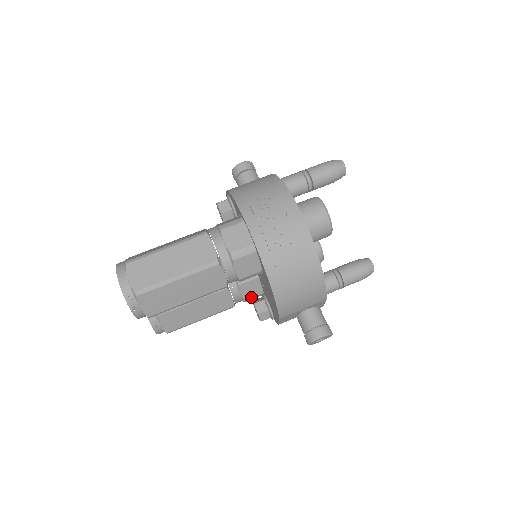
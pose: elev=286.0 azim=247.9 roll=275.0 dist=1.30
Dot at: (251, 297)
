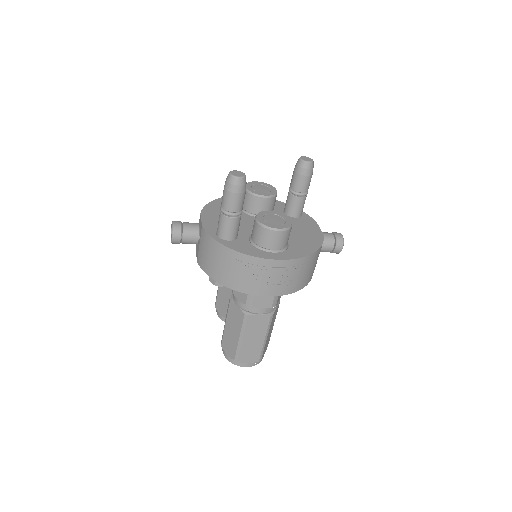
Dot at: occluded
